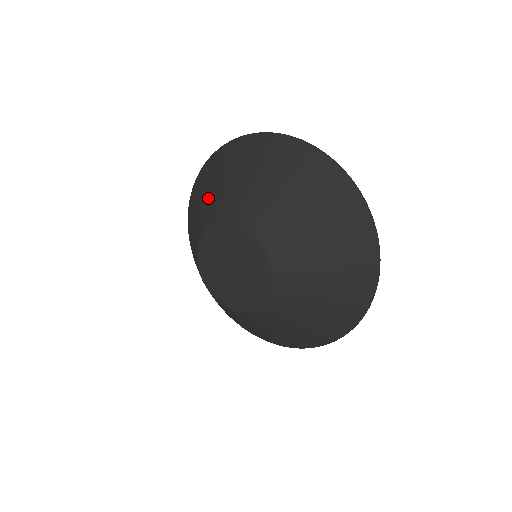
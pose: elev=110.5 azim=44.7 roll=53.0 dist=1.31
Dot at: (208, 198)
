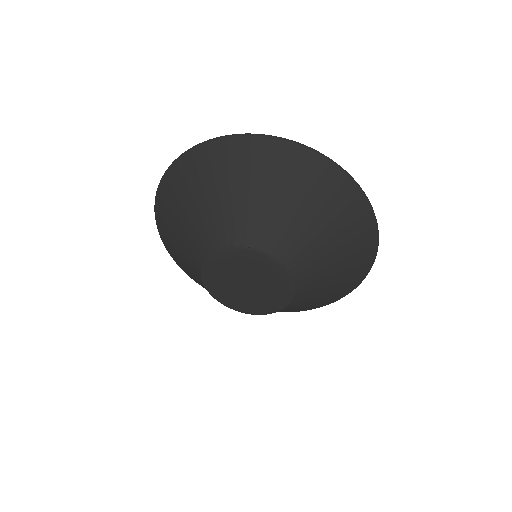
Dot at: (190, 219)
